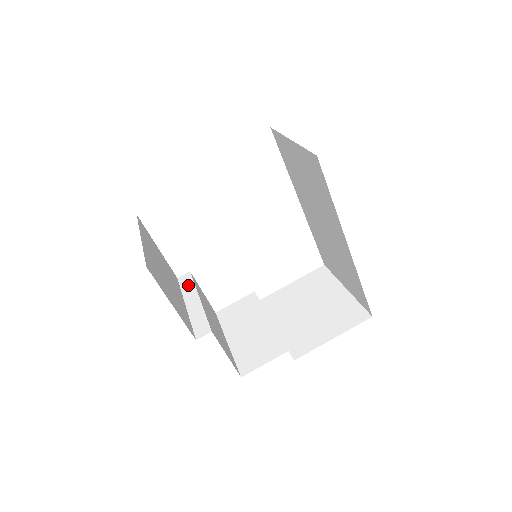
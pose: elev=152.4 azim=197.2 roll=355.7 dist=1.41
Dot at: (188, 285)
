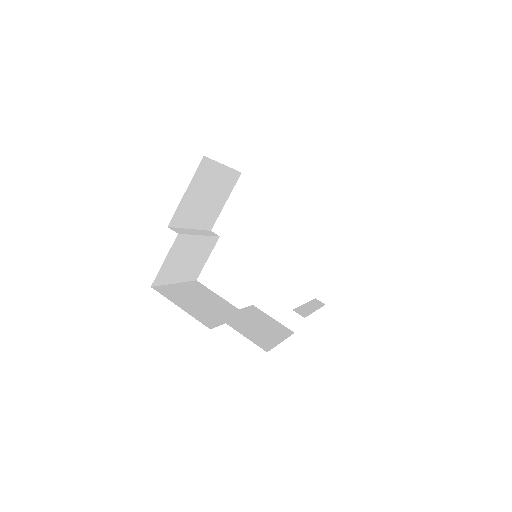
Dot at: occluded
